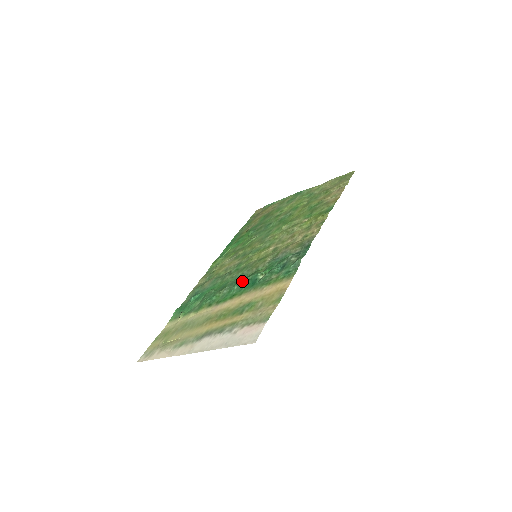
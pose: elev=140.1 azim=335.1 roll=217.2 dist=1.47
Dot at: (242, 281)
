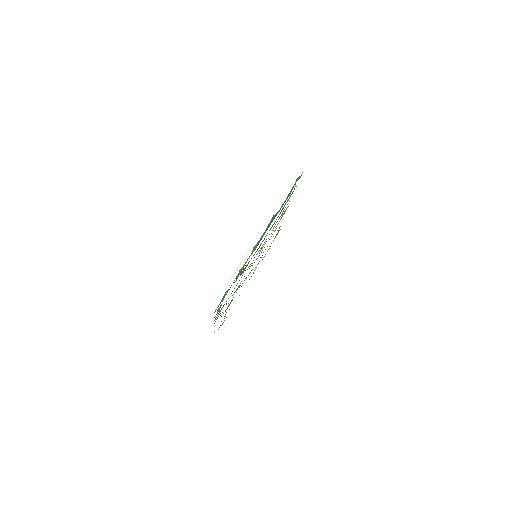
Dot at: (264, 232)
